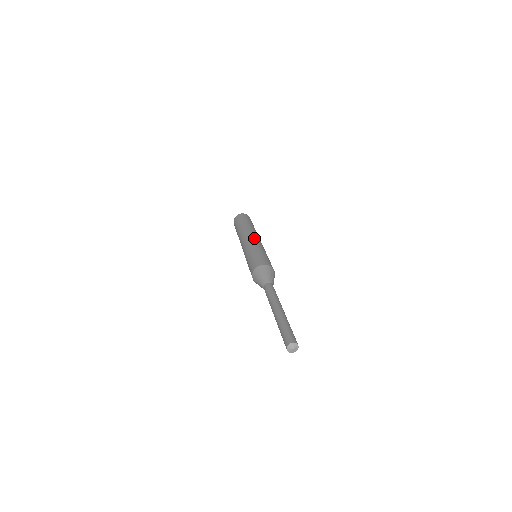
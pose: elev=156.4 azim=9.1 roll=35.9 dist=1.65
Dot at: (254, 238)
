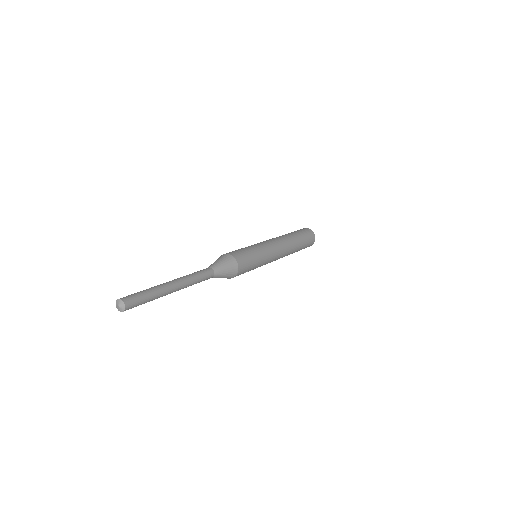
Dot at: (271, 241)
